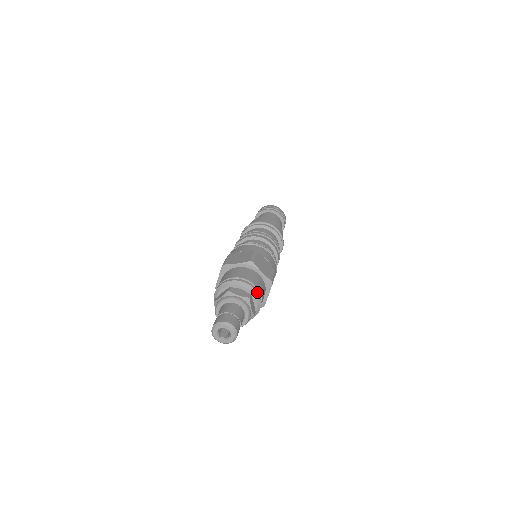
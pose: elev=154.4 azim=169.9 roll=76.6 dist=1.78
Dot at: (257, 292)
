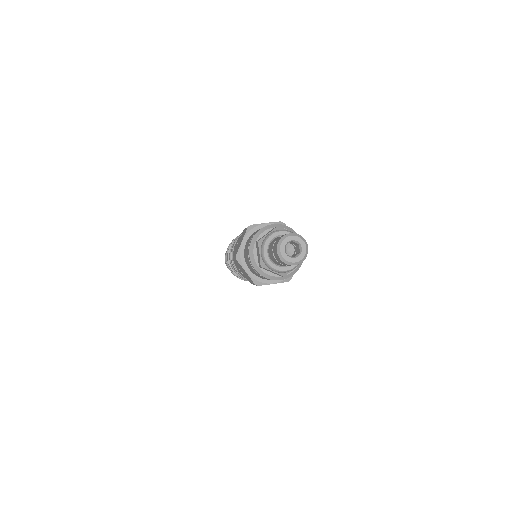
Dot at: occluded
